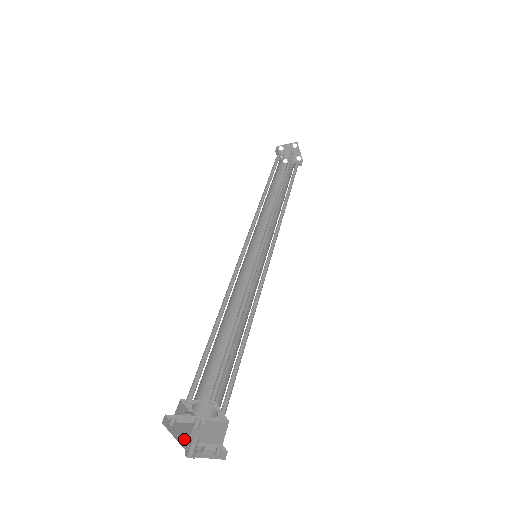
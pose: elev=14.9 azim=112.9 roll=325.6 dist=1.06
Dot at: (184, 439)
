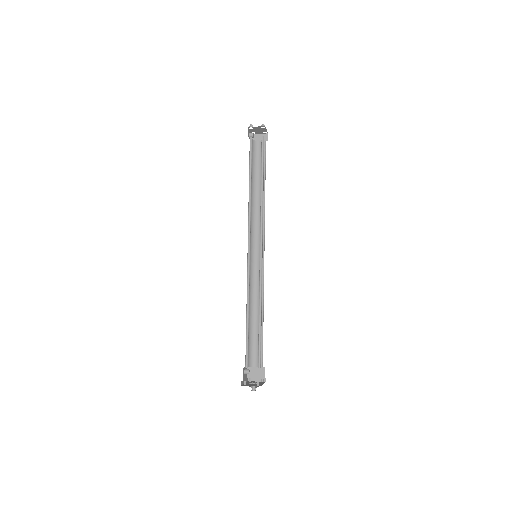
Dot at: (246, 379)
